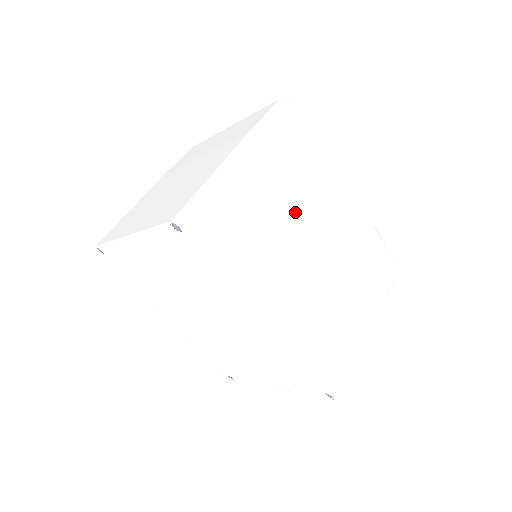
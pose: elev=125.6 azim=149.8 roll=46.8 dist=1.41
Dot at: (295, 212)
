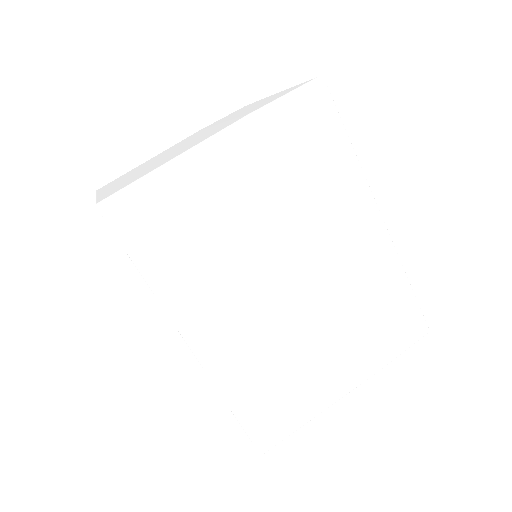
Dot at: (280, 230)
